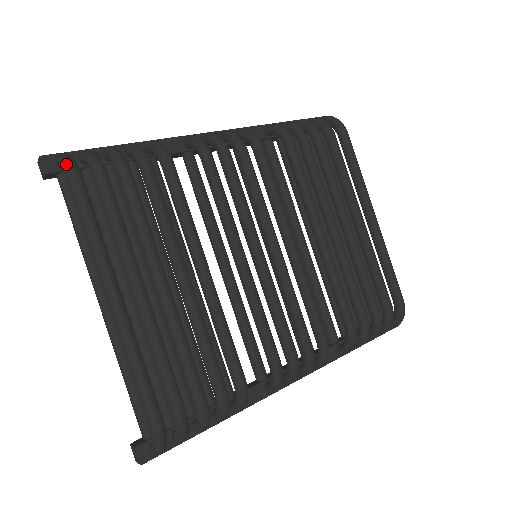
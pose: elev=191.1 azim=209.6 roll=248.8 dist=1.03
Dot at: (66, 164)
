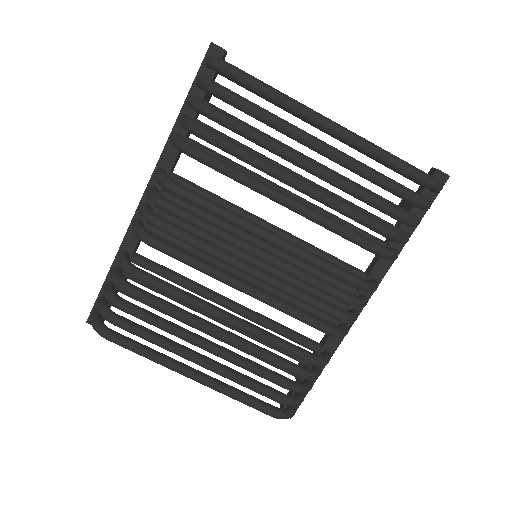
Dot at: occluded
